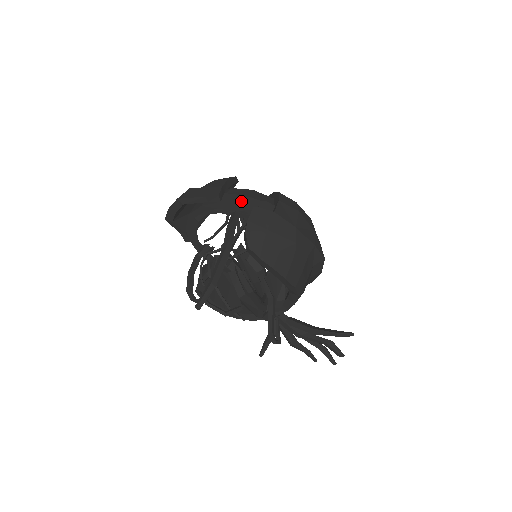
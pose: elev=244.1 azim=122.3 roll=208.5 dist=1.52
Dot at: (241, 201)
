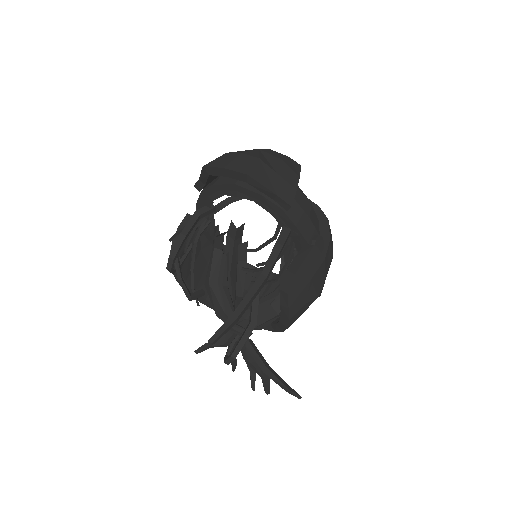
Dot at: (303, 222)
